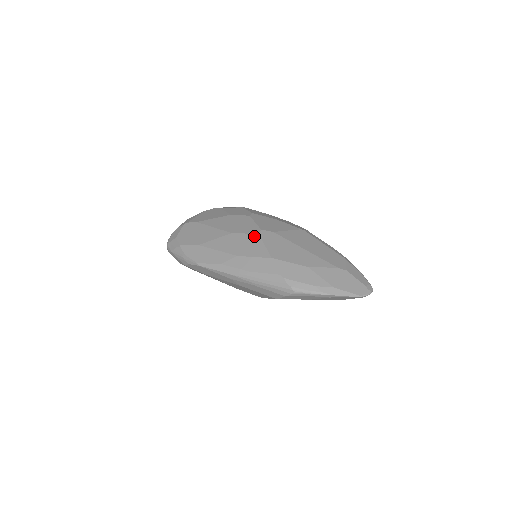
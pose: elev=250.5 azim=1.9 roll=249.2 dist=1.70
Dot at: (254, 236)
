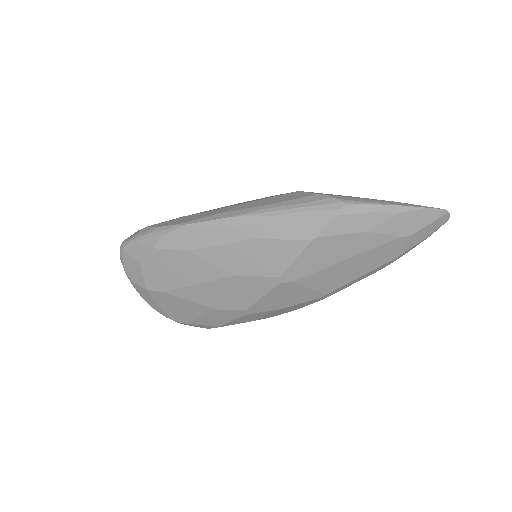
Dot at: occluded
